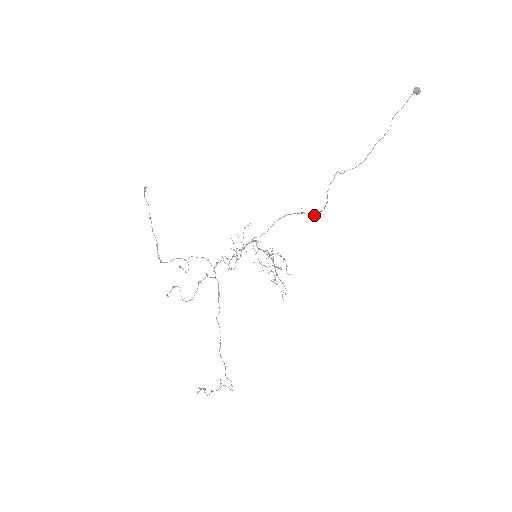
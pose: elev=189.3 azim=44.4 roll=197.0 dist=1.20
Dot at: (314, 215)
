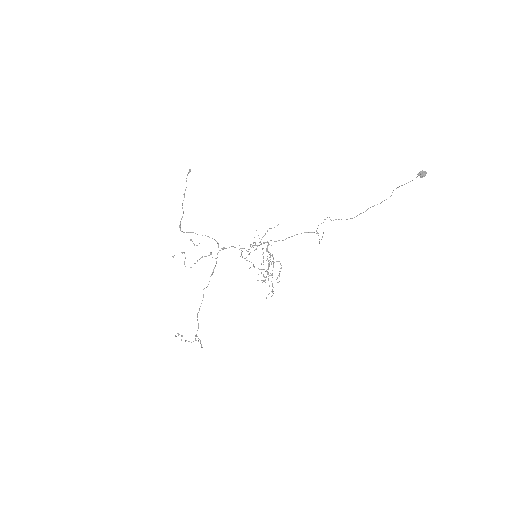
Dot at: occluded
